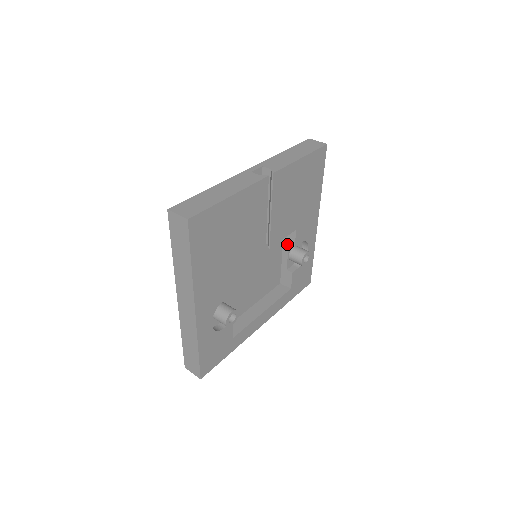
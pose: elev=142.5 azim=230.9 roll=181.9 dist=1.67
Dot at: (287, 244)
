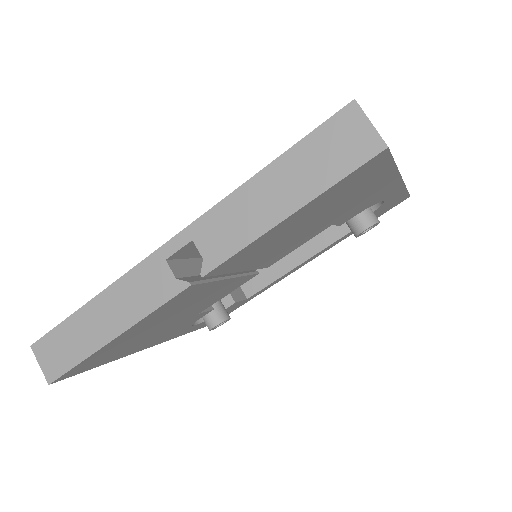
Dot at: occluded
